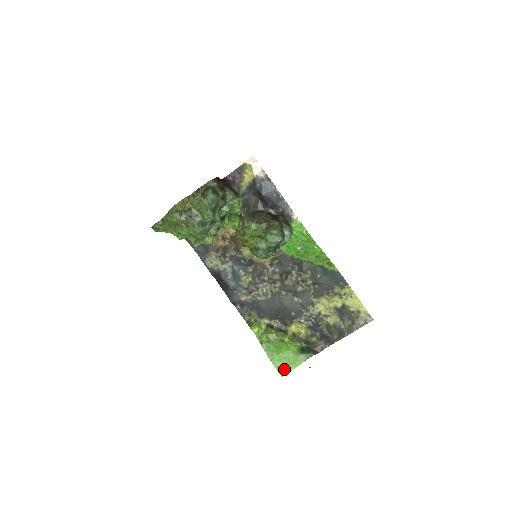
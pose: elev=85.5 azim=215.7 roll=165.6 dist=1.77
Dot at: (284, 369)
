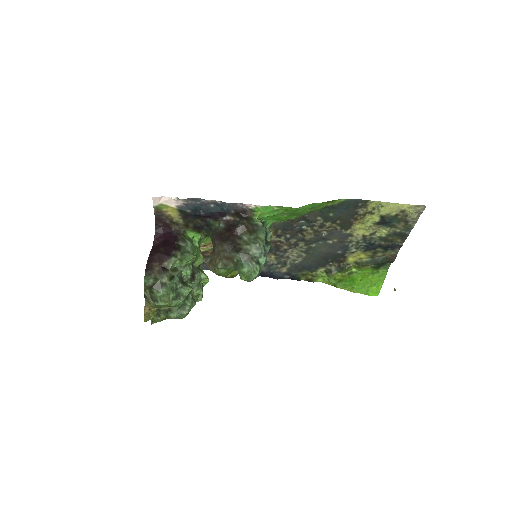
Dot at: (374, 290)
